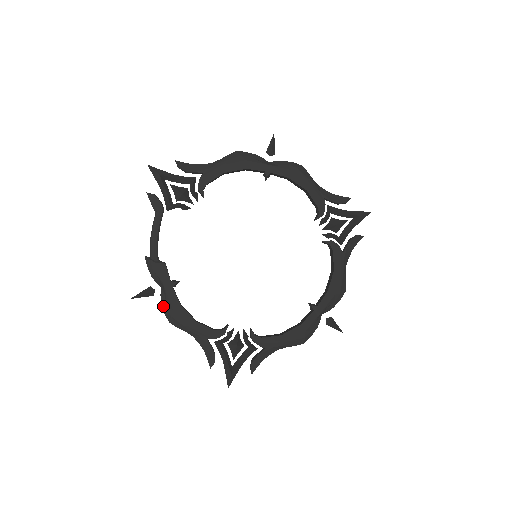
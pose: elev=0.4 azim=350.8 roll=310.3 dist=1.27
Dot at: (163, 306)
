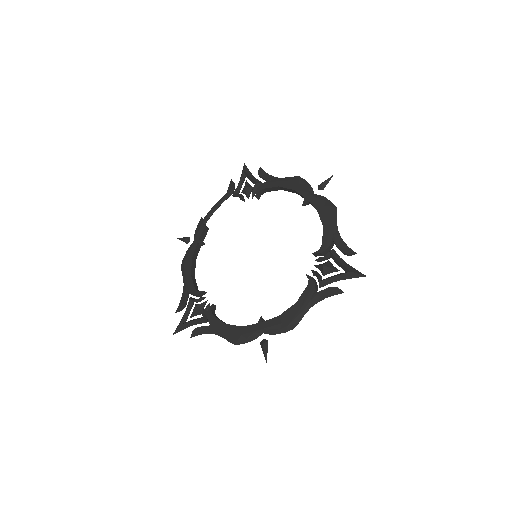
Dot at: (186, 253)
